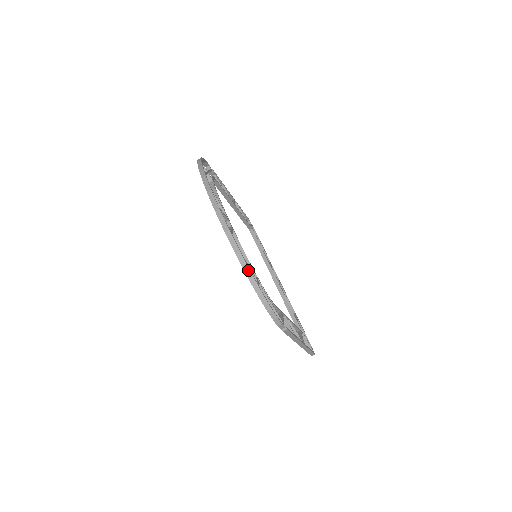
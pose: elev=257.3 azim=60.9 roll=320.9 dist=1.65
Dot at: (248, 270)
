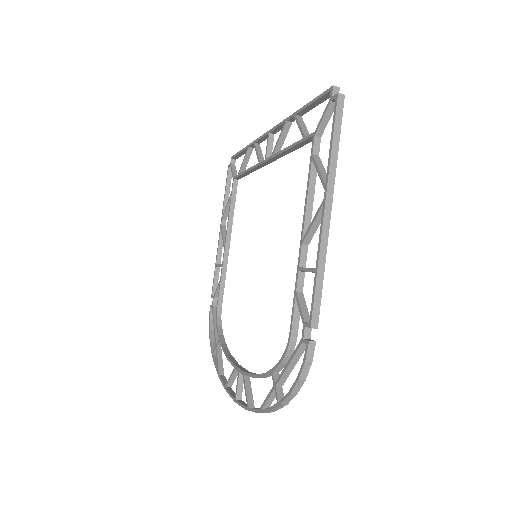
Dot at: occluded
